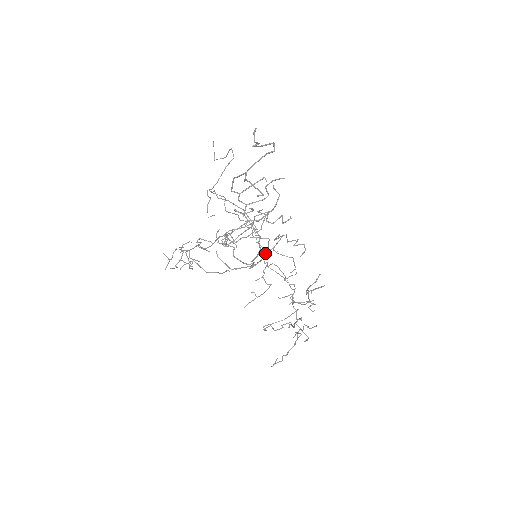
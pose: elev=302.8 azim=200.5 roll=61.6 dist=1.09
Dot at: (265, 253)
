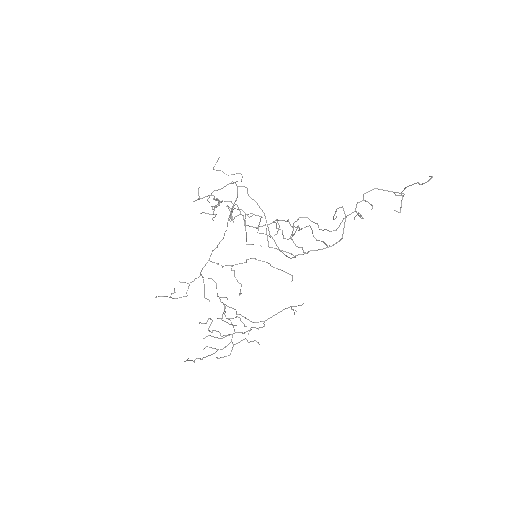
Dot at: occluded
